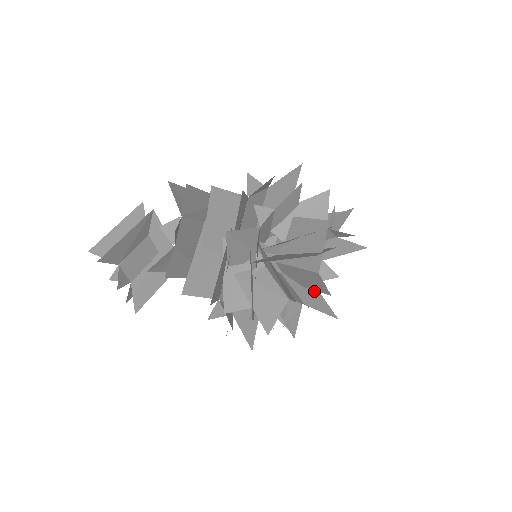
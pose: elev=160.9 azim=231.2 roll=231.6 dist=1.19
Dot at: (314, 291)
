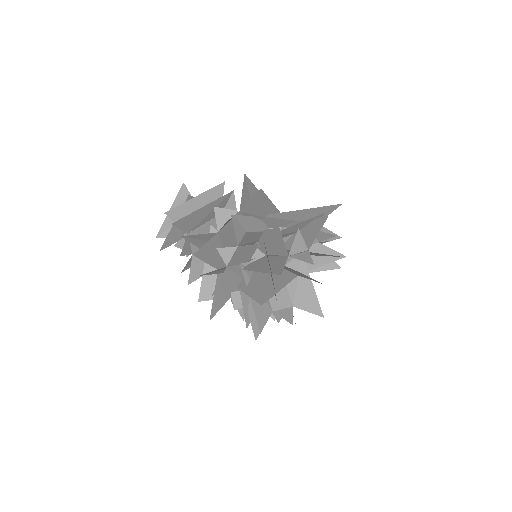
Dot at: (308, 287)
